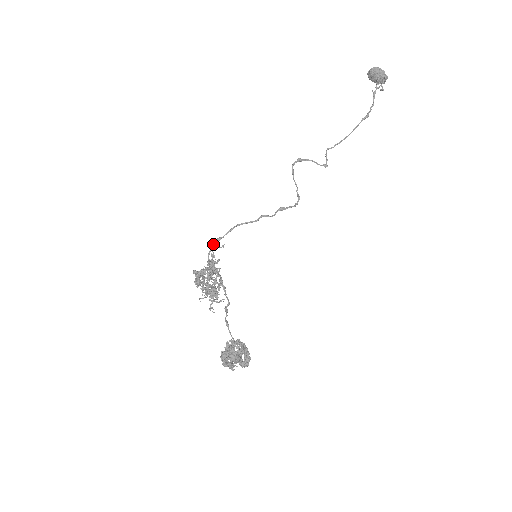
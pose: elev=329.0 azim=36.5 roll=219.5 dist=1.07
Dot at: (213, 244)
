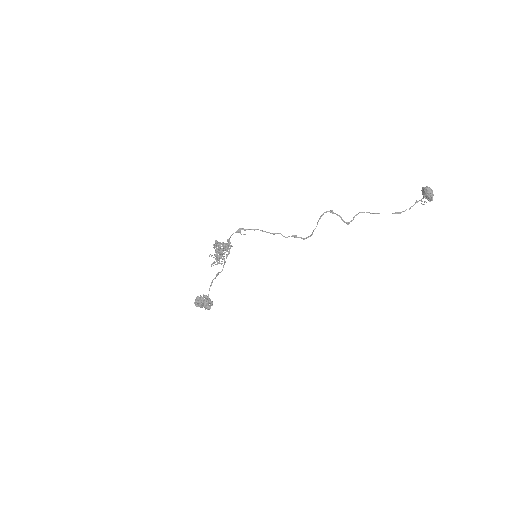
Dot at: (239, 230)
